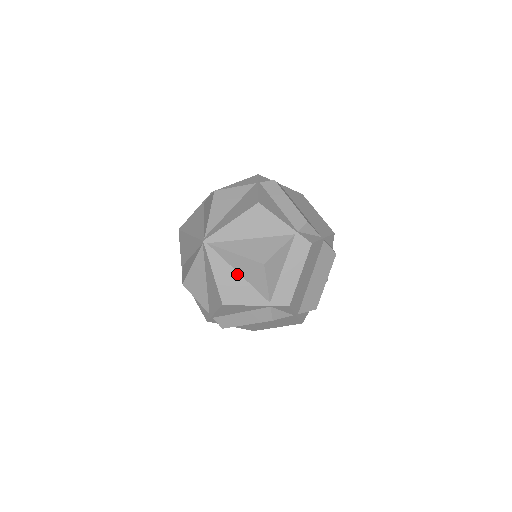
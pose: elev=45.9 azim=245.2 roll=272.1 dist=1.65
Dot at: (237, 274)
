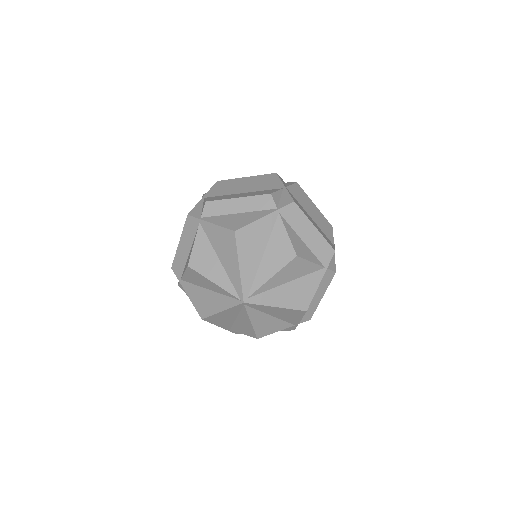
Dot at: (235, 318)
